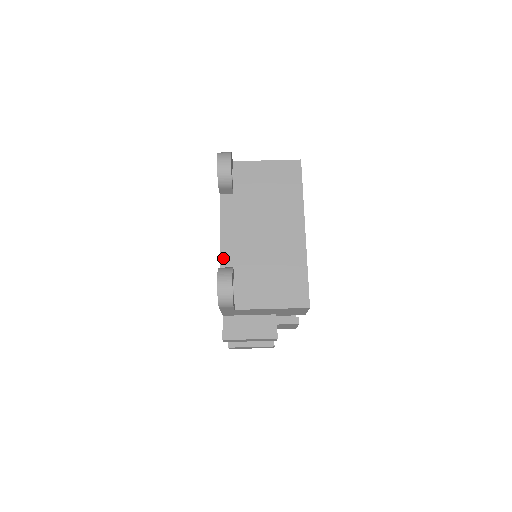
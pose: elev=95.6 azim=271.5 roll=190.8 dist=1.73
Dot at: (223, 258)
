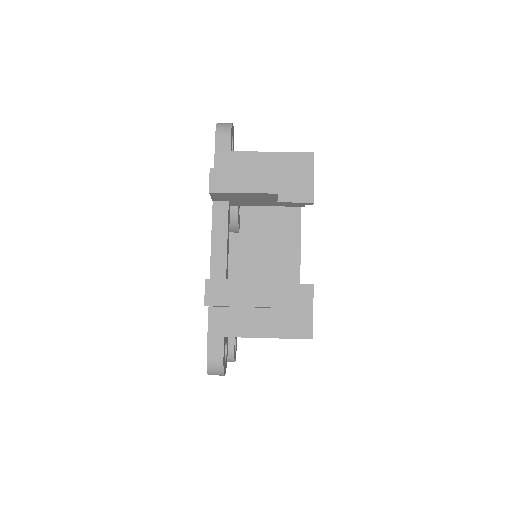
Dot at: occluded
